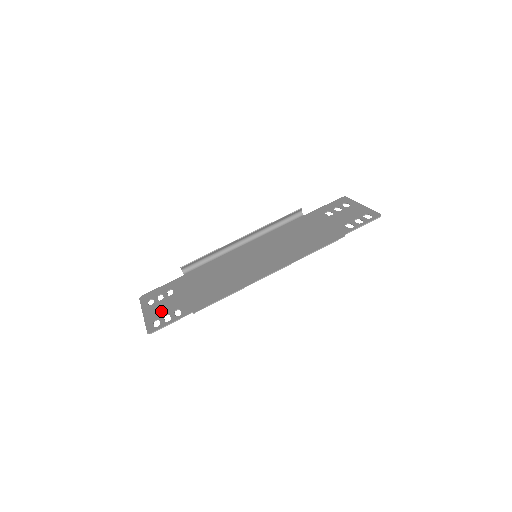
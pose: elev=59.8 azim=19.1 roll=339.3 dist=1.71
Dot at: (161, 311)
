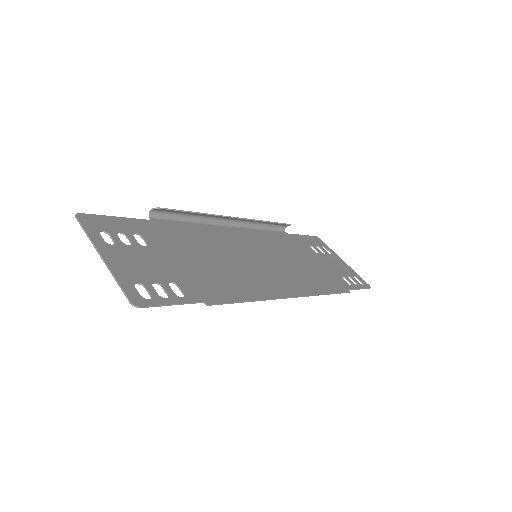
Dot at: (141, 269)
